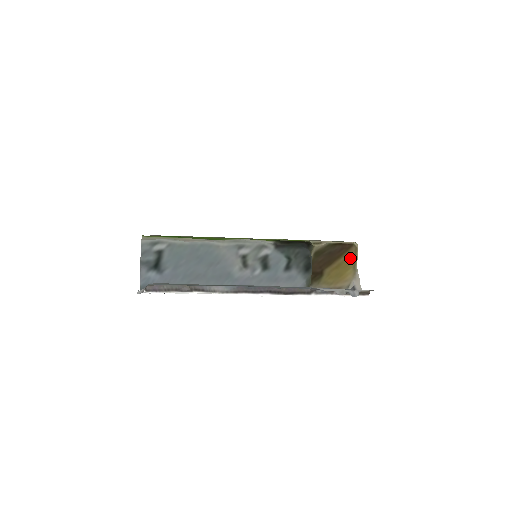
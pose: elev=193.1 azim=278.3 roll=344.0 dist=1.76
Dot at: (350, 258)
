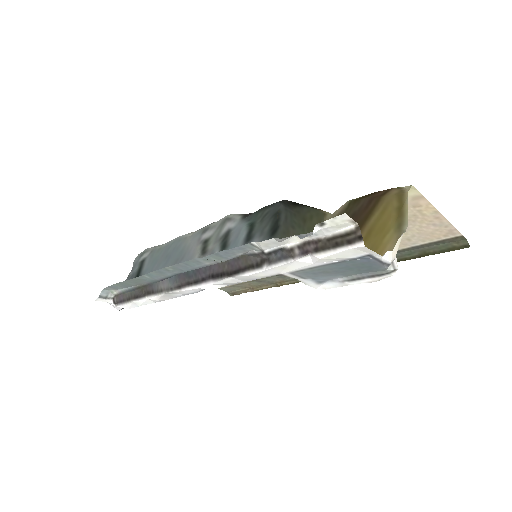
Dot at: (386, 211)
